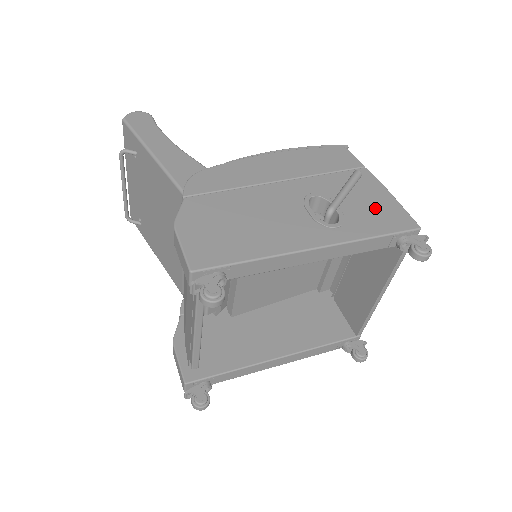
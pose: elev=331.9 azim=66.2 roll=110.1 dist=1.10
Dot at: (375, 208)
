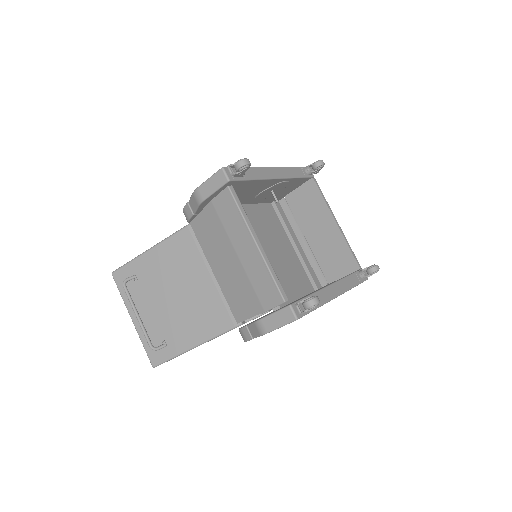
Dot at: occluded
